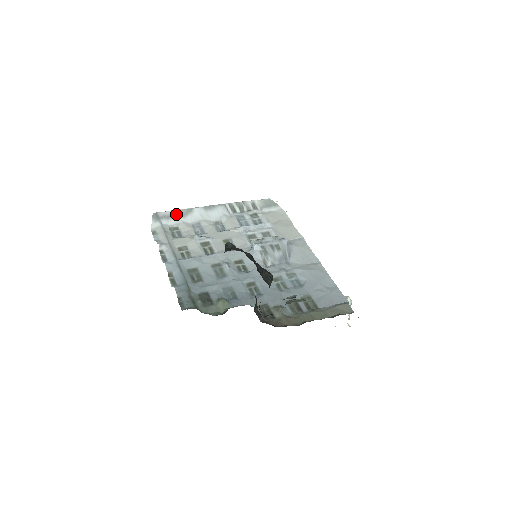
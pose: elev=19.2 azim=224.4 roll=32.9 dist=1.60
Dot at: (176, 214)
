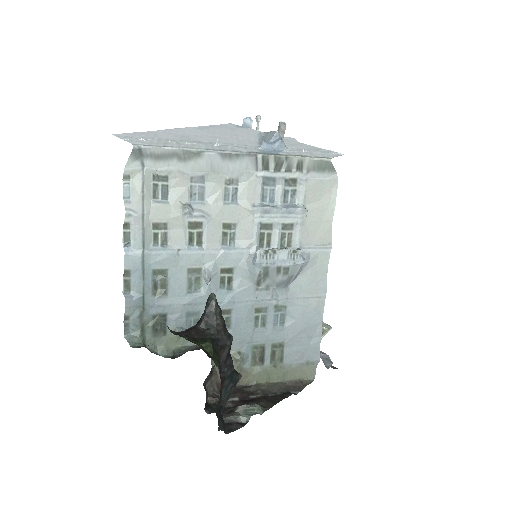
Dot at: (172, 155)
